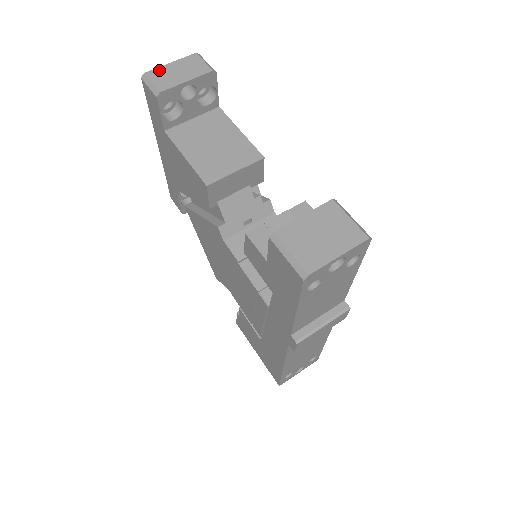
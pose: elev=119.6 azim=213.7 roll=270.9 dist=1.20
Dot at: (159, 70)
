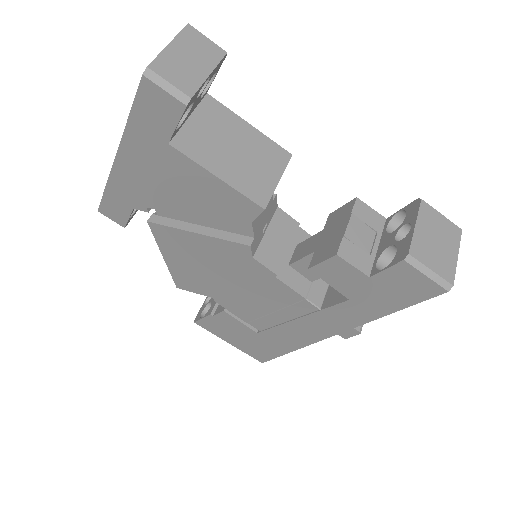
Dot at: (163, 59)
